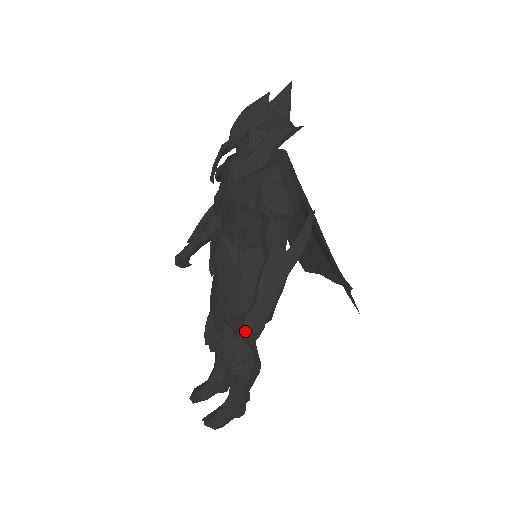
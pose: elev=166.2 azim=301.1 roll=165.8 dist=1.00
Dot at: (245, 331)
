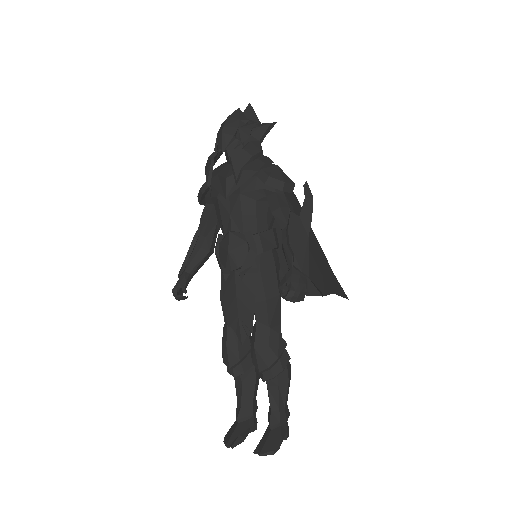
Dot at: (295, 287)
